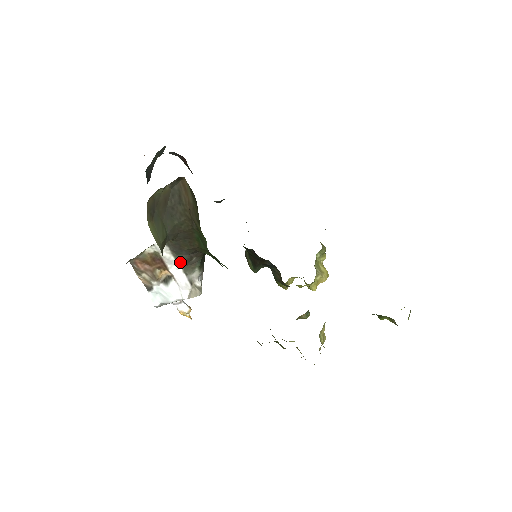
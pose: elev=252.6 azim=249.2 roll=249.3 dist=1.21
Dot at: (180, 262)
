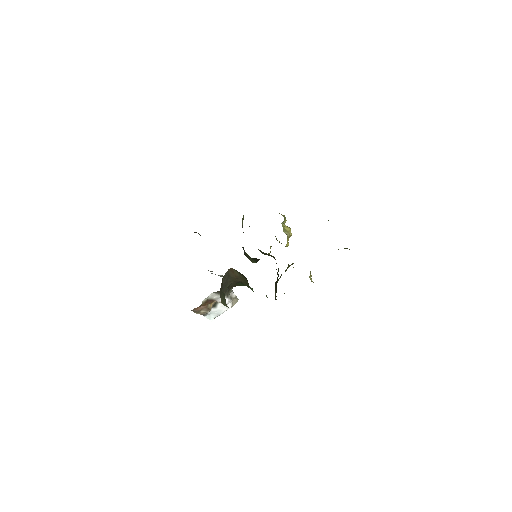
Dot at: occluded
